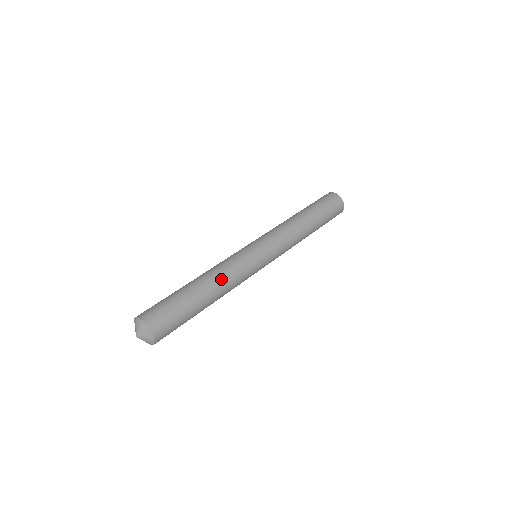
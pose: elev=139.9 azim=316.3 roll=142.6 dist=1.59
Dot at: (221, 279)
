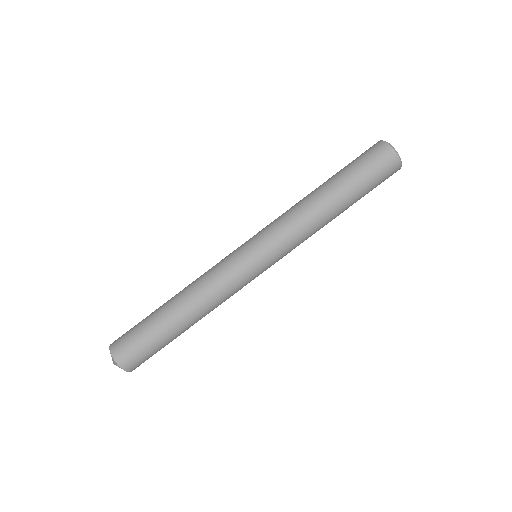
Dot at: occluded
